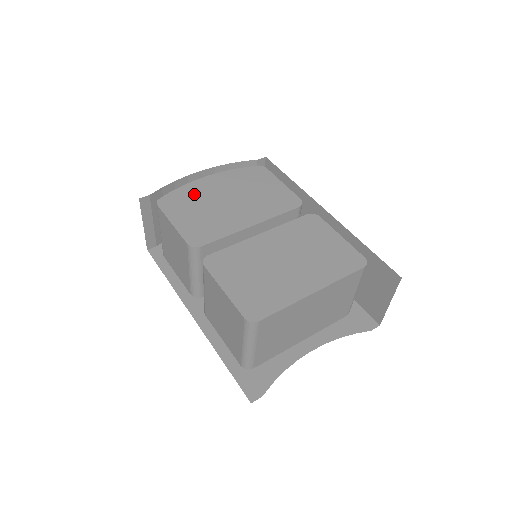
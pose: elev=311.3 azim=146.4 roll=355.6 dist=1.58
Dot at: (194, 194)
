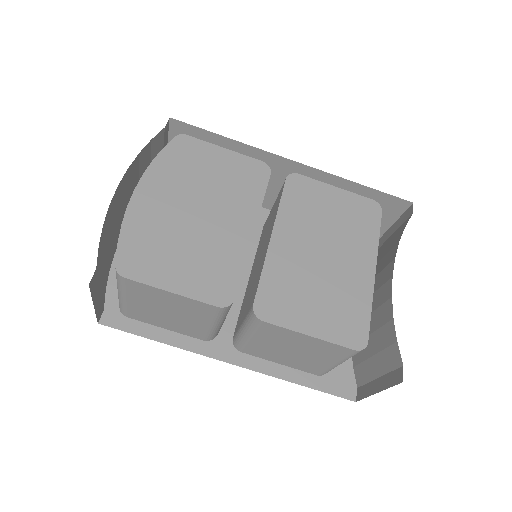
Dot at: (149, 229)
